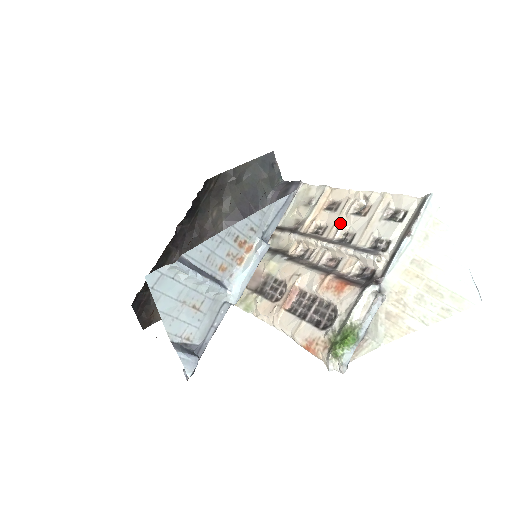
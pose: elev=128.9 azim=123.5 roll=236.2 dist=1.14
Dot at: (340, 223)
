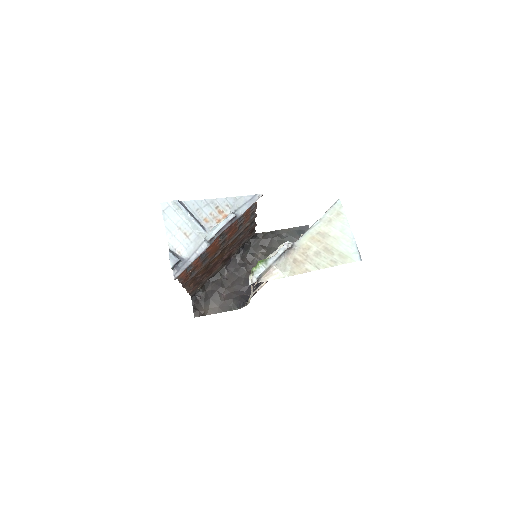
Dot at: occluded
